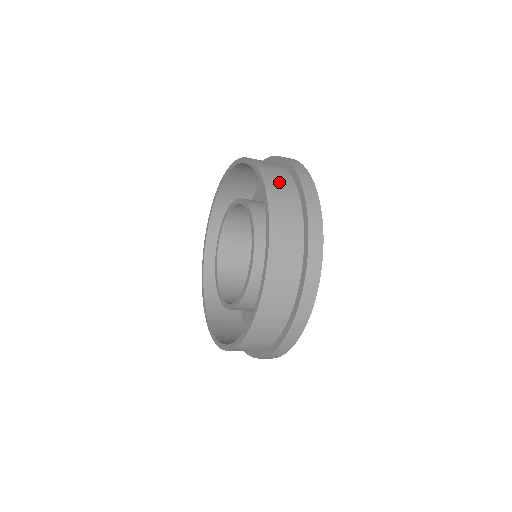
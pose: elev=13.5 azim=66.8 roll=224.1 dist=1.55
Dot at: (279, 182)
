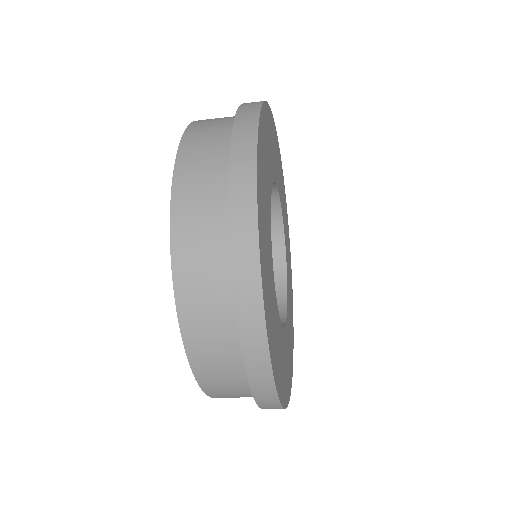
Dot at: occluded
